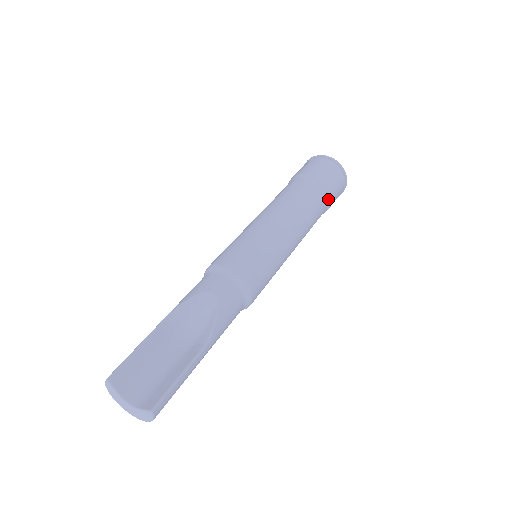
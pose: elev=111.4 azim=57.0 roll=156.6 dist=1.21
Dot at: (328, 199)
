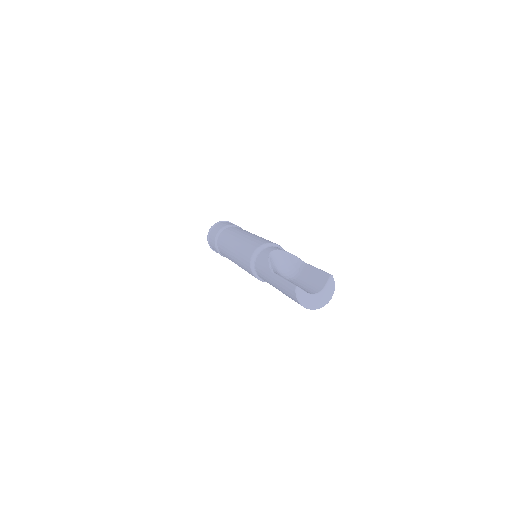
Dot at: occluded
